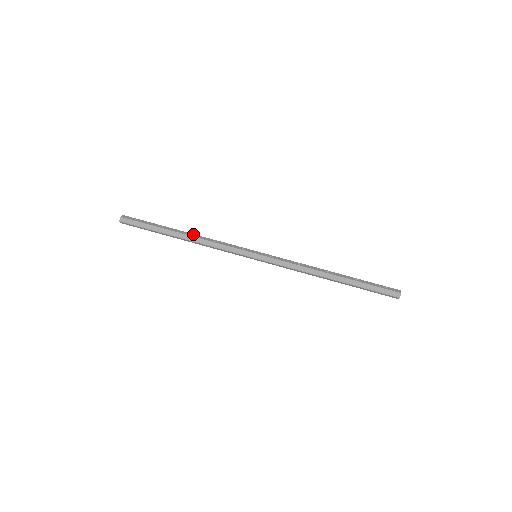
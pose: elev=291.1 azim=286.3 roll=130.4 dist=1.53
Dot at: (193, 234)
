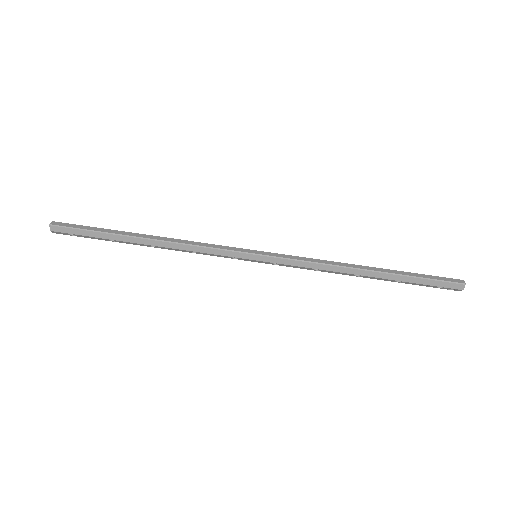
Dot at: occluded
